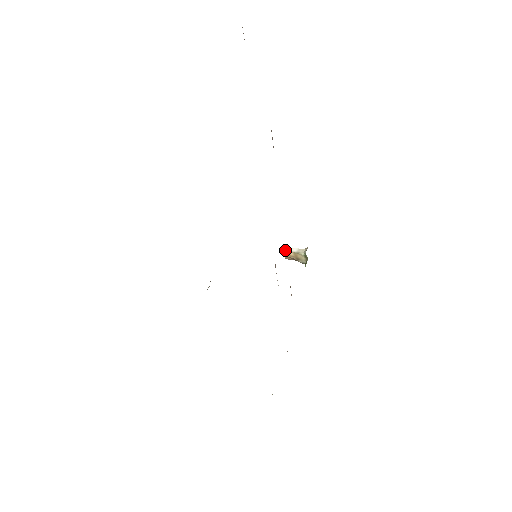
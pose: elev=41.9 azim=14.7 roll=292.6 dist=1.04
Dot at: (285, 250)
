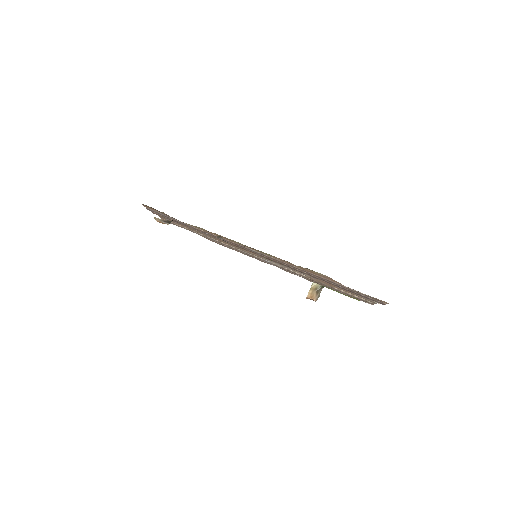
Dot at: (307, 296)
